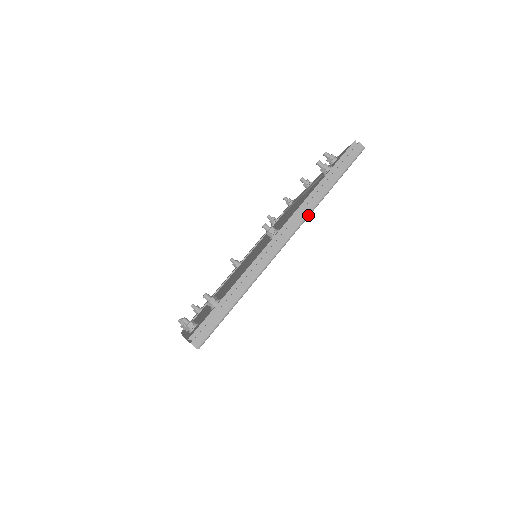
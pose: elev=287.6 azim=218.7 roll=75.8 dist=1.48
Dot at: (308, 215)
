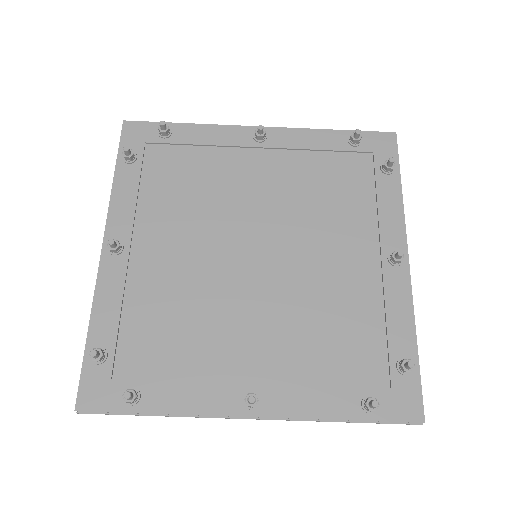
Dot at: (294, 420)
